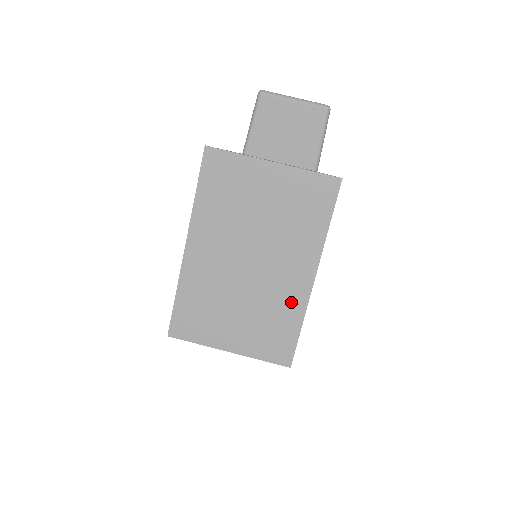
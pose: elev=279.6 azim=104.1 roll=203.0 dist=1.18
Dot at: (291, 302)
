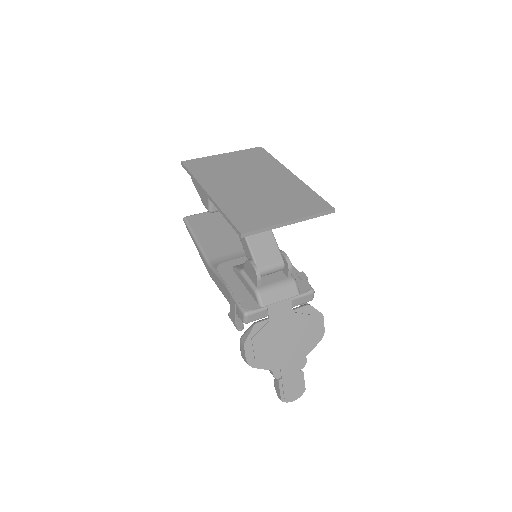
Dot at: (295, 186)
